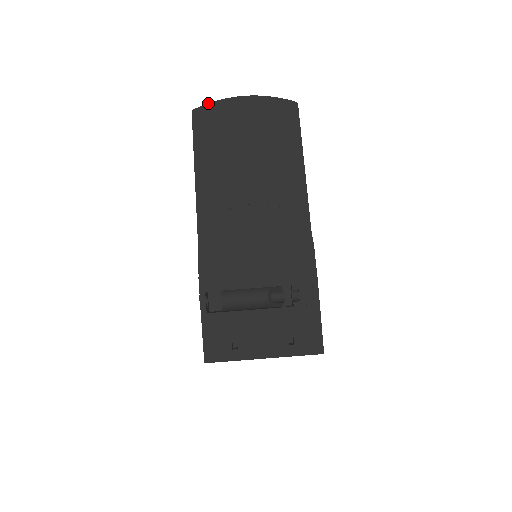
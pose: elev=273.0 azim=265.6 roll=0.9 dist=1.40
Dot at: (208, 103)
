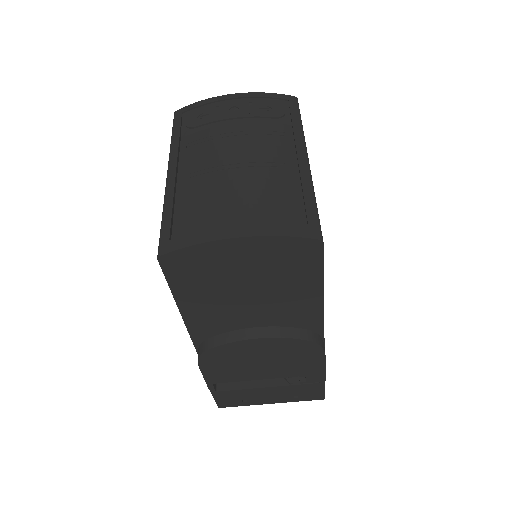
Dot at: (180, 249)
